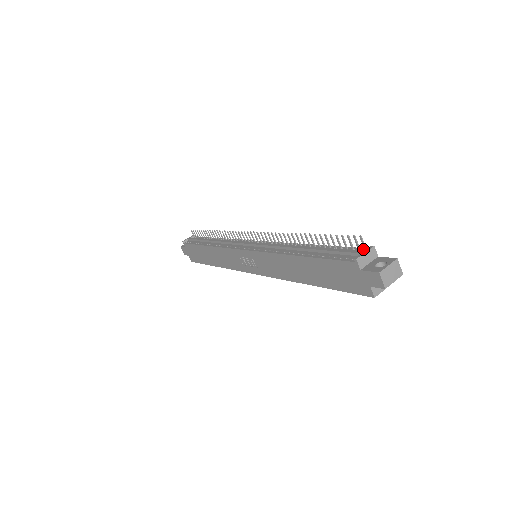
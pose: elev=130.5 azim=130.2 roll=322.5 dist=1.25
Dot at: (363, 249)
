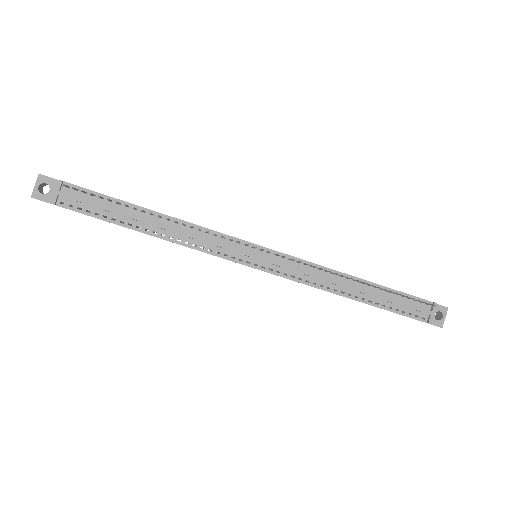
Dot at: occluded
